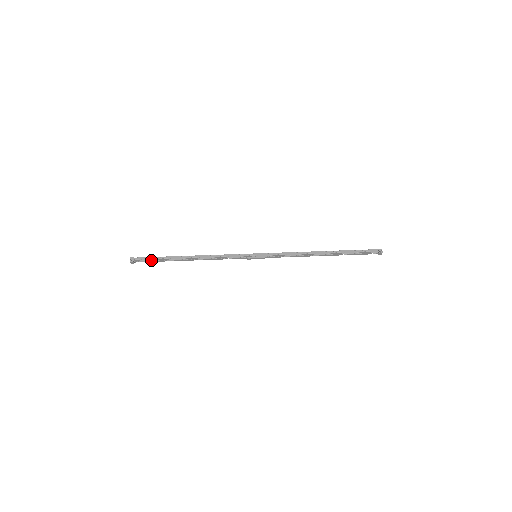
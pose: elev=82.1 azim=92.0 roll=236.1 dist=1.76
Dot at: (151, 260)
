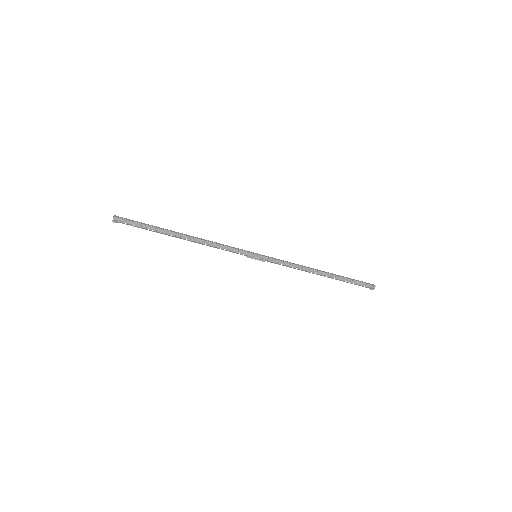
Dot at: (139, 226)
